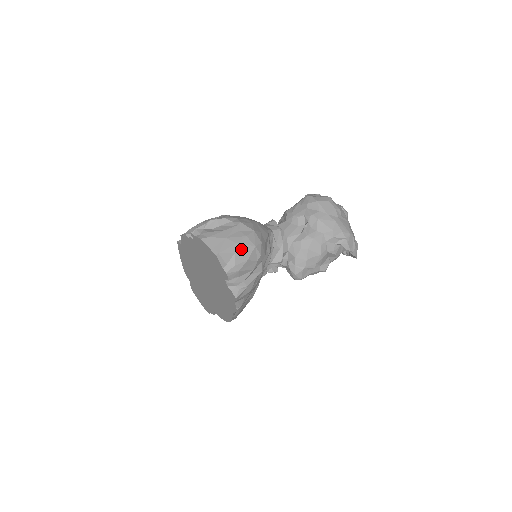
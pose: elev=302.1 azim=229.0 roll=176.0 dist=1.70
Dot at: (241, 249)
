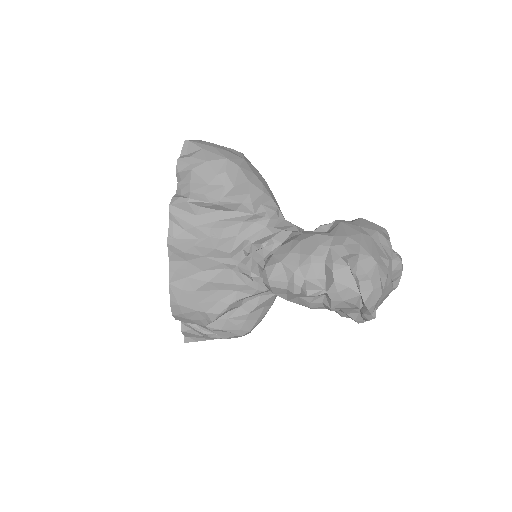
Dot at: (211, 151)
